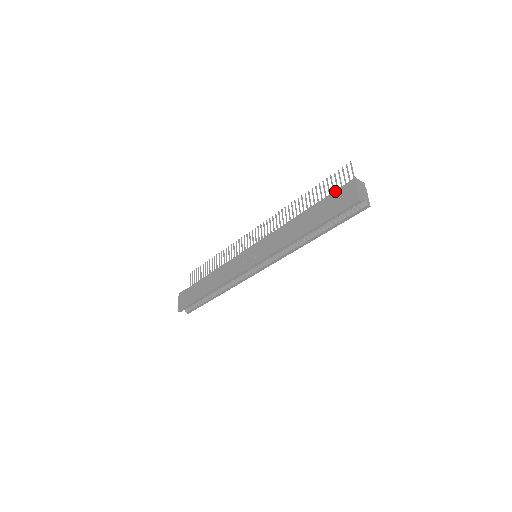
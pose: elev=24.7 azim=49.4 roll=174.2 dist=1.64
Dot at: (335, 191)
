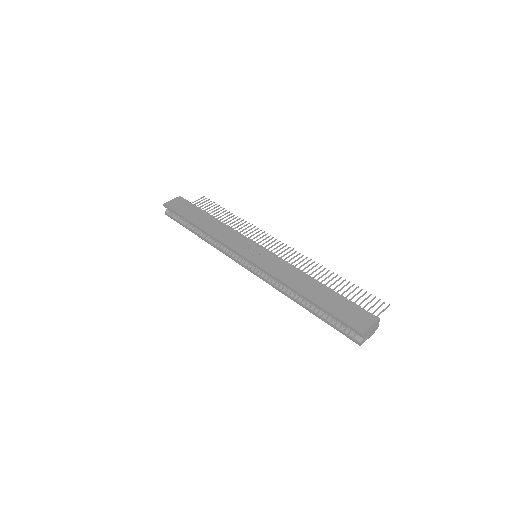
Dot at: occluded
